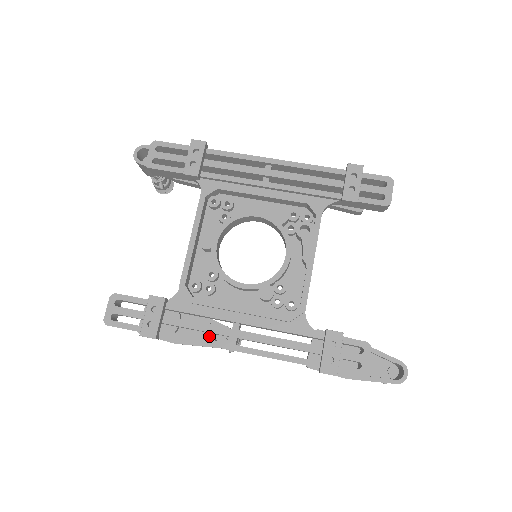
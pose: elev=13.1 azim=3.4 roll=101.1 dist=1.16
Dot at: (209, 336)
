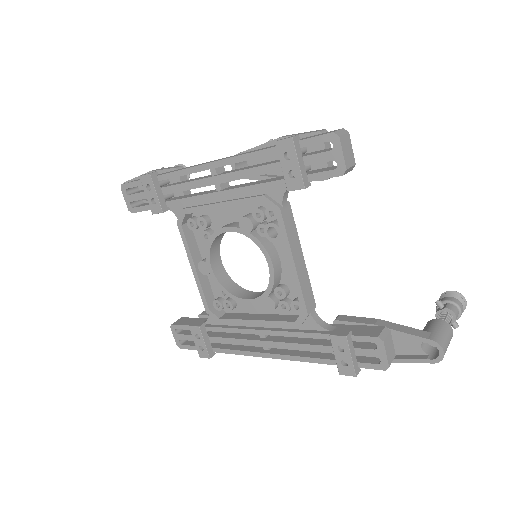
Dot at: occluded
